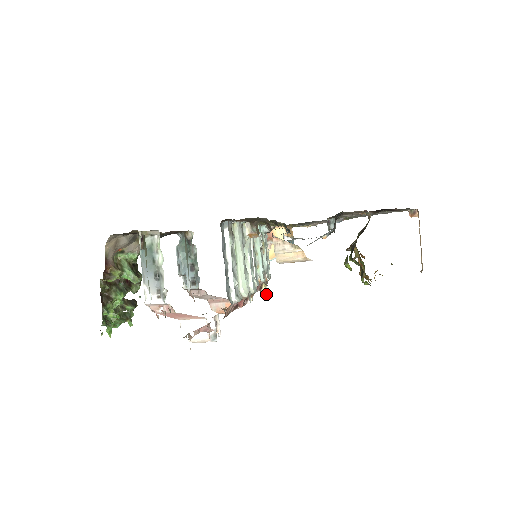
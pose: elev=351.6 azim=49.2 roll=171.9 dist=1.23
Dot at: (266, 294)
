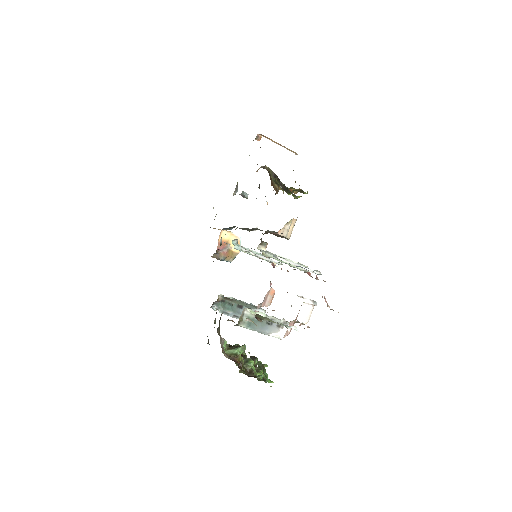
Dot at: occluded
